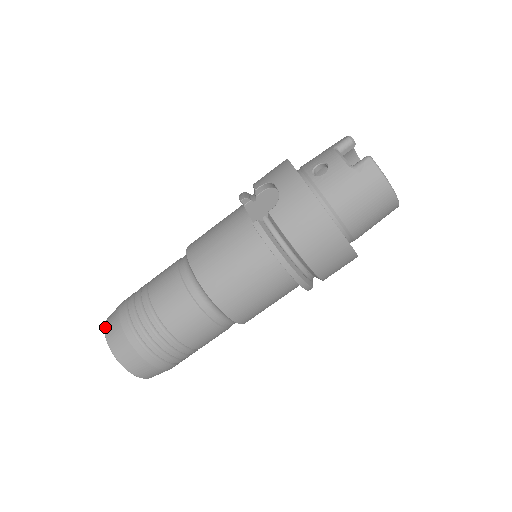
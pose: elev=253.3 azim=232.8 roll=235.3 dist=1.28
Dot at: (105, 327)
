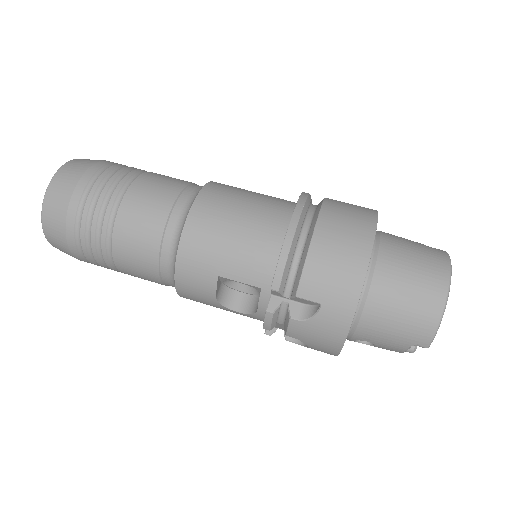
Dot at: occluded
